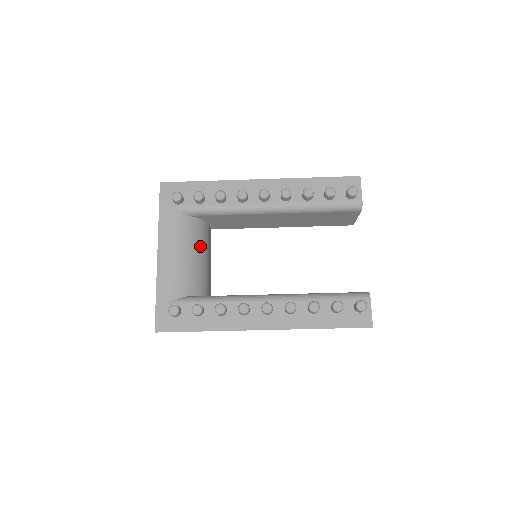
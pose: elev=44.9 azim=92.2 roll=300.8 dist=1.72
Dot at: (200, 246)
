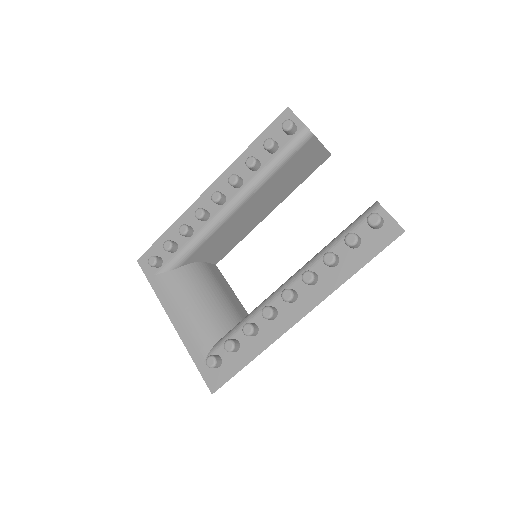
Dot at: (205, 287)
